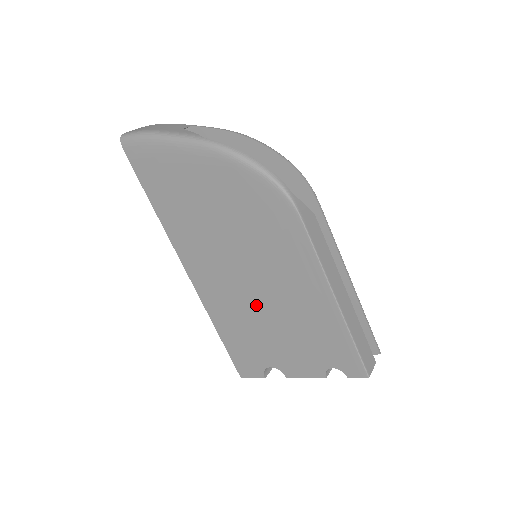
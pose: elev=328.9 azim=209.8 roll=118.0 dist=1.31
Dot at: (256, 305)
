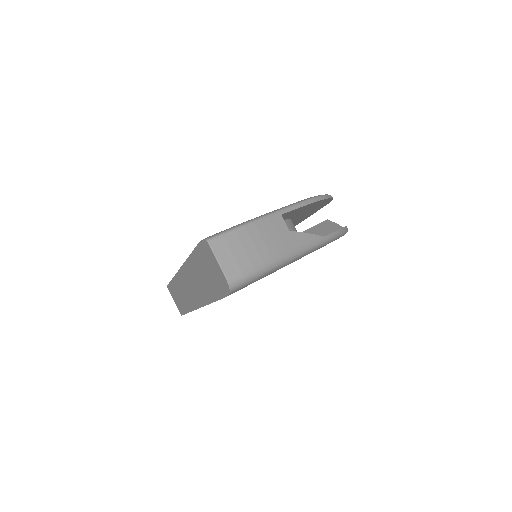
Dot at: occluded
